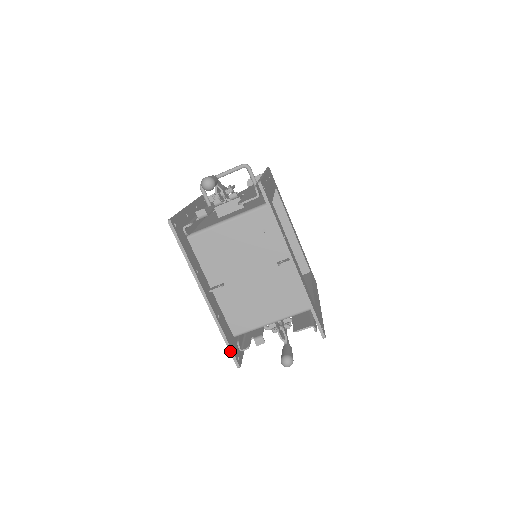
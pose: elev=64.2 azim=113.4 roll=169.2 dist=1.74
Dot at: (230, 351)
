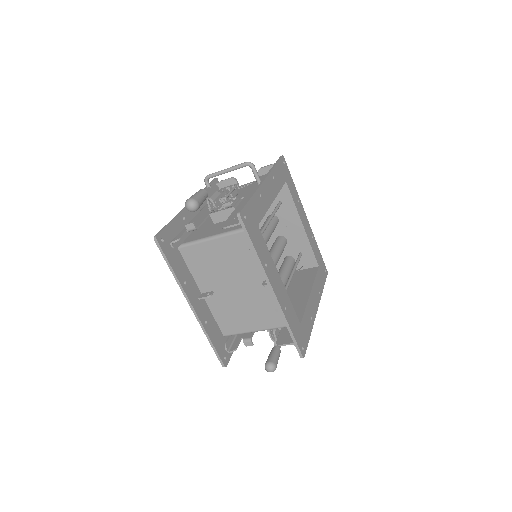
Dot at: (216, 353)
